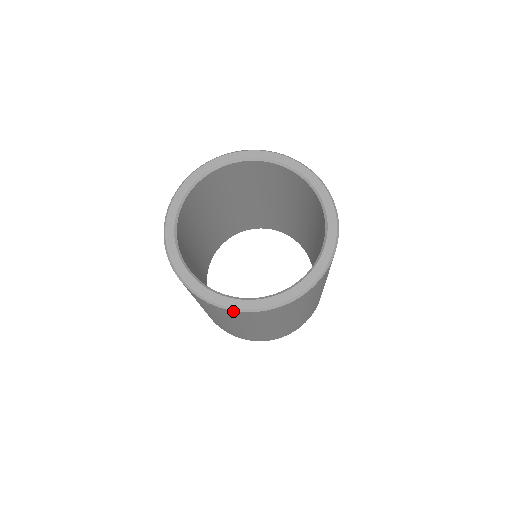
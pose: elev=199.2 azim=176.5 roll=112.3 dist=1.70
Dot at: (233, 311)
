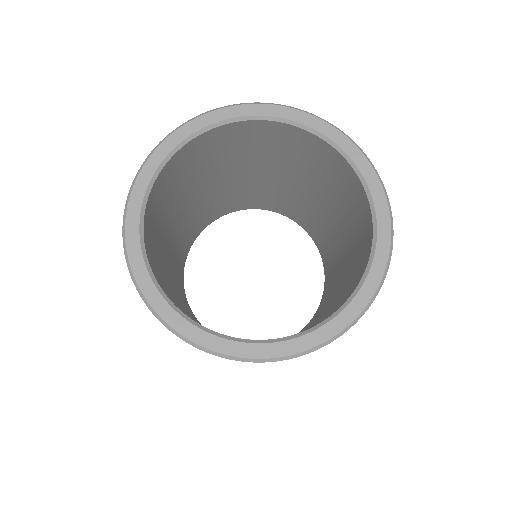
Dot at: (301, 355)
